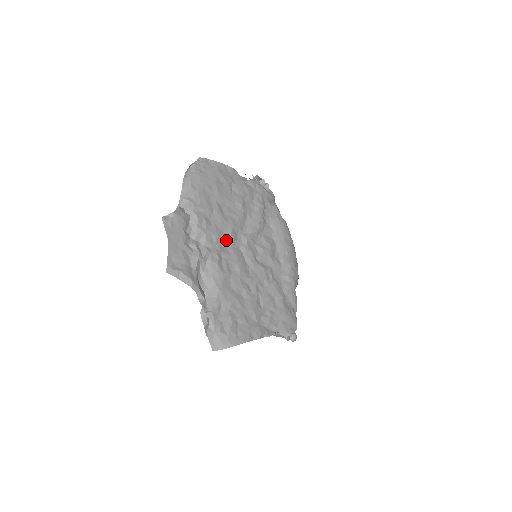
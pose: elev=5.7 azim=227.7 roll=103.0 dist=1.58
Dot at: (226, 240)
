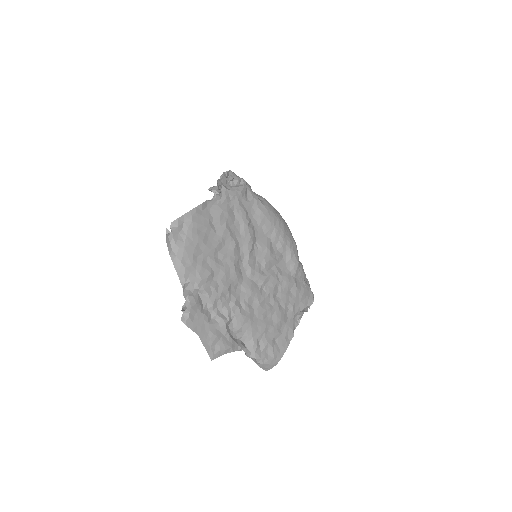
Dot at: (235, 283)
